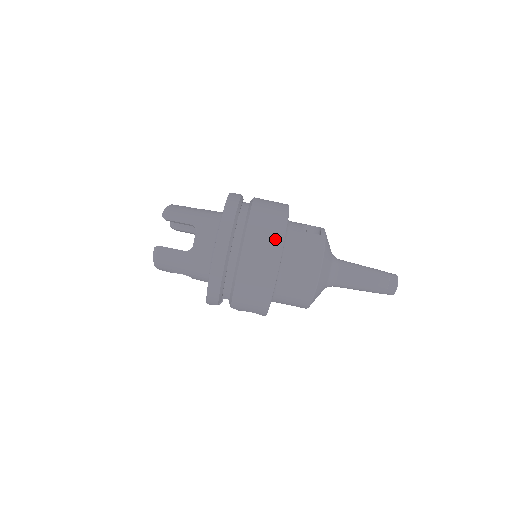
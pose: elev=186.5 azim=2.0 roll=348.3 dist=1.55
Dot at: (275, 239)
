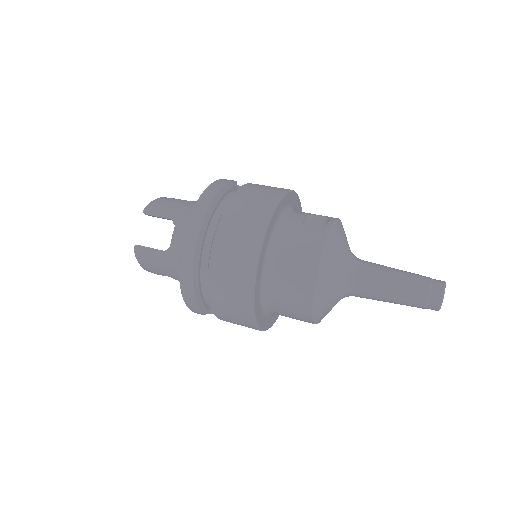
Dot at: (252, 234)
